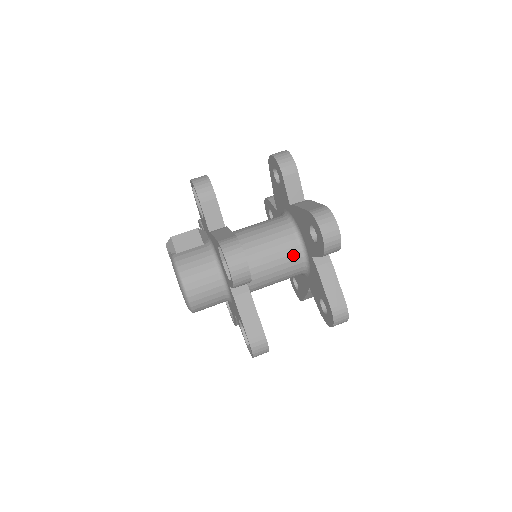
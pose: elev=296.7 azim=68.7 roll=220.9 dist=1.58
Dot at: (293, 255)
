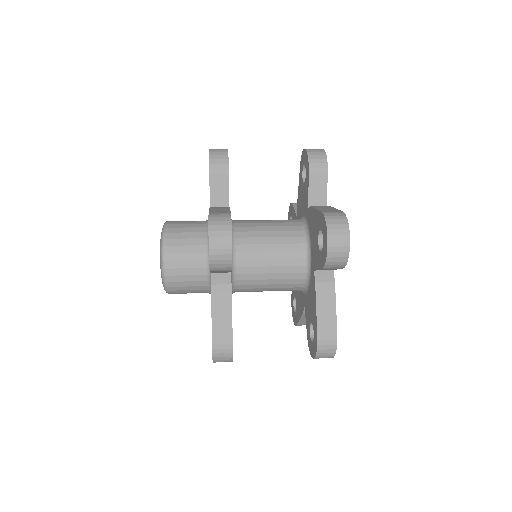
Dot at: (291, 223)
